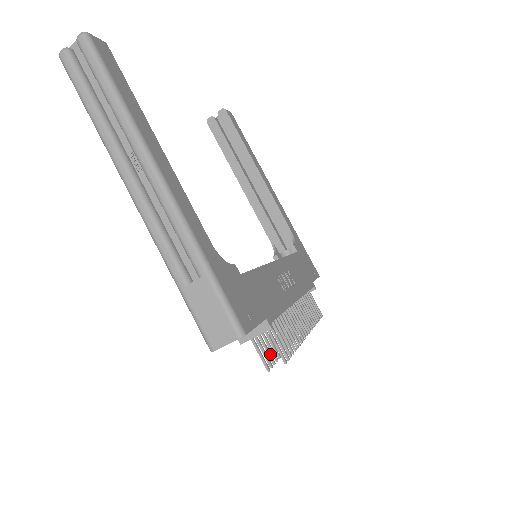
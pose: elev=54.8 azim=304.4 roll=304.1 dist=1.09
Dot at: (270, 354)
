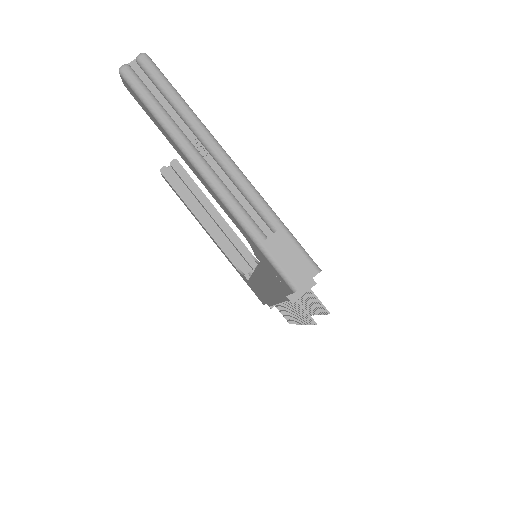
Dot at: occluded
